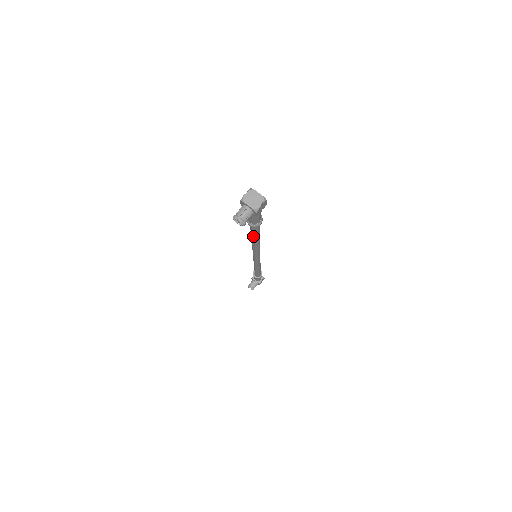
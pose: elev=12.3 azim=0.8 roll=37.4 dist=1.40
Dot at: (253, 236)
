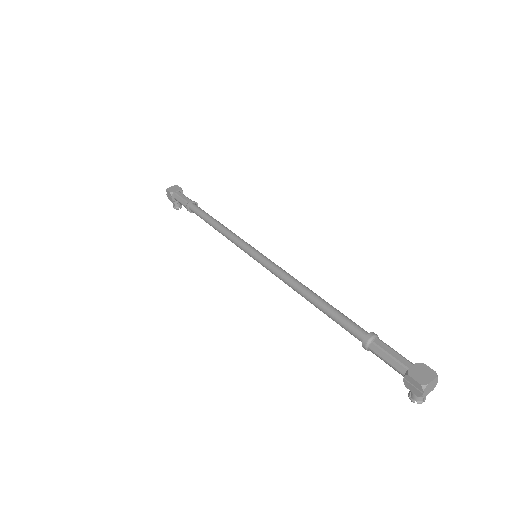
Dot at: occluded
